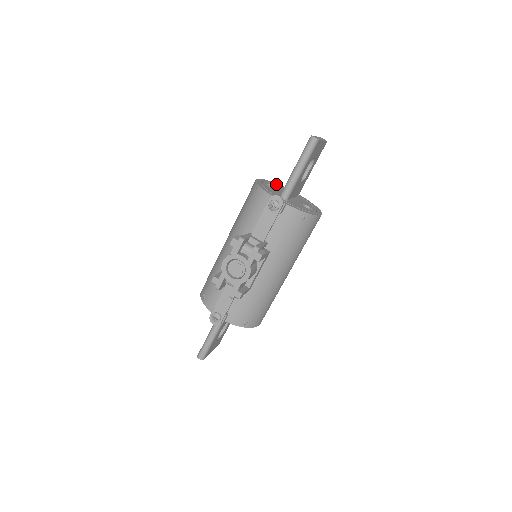
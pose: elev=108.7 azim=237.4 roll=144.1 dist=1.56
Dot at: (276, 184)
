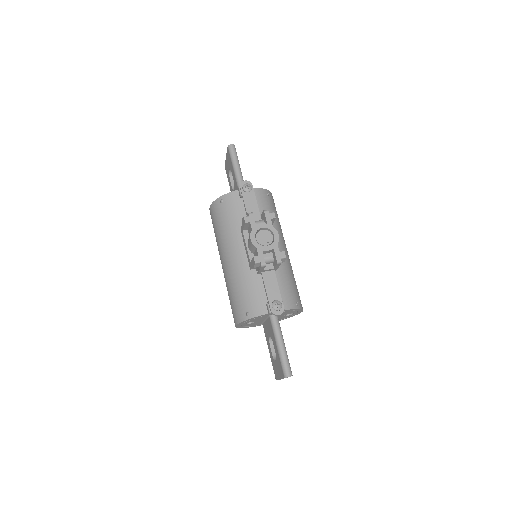
Dot at: occluded
